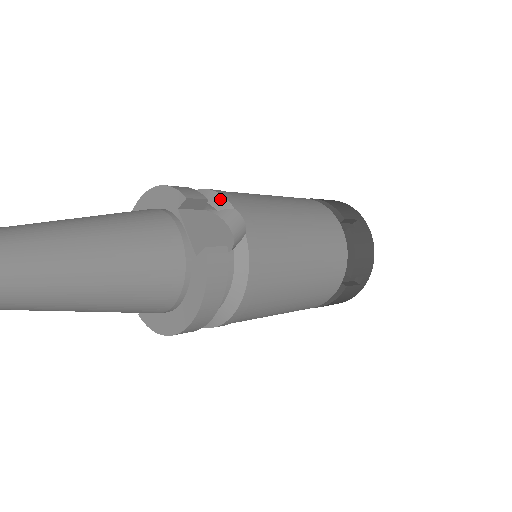
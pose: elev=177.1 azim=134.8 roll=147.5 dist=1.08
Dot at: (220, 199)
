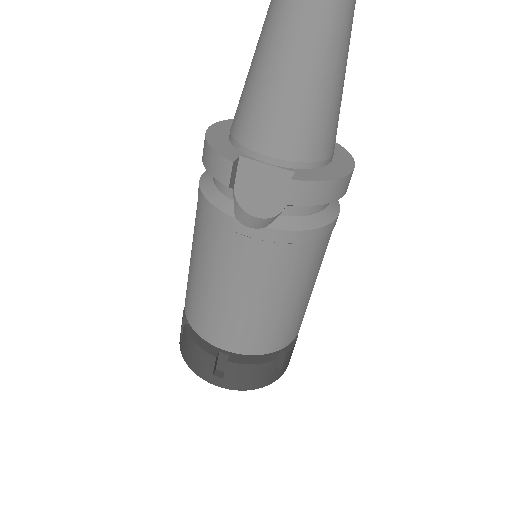
Dot at: occluded
